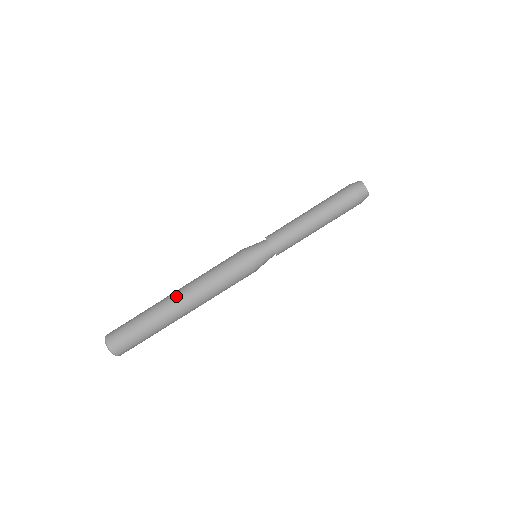
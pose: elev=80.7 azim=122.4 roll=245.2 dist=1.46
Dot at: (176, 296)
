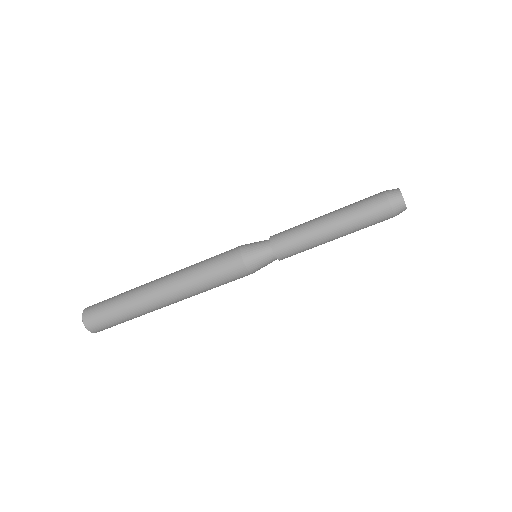
Dot at: (160, 289)
